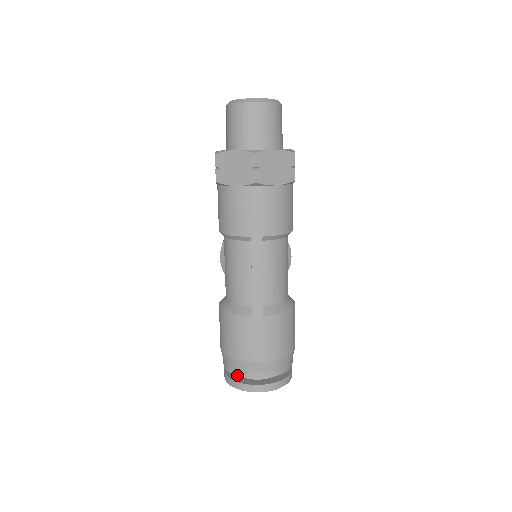
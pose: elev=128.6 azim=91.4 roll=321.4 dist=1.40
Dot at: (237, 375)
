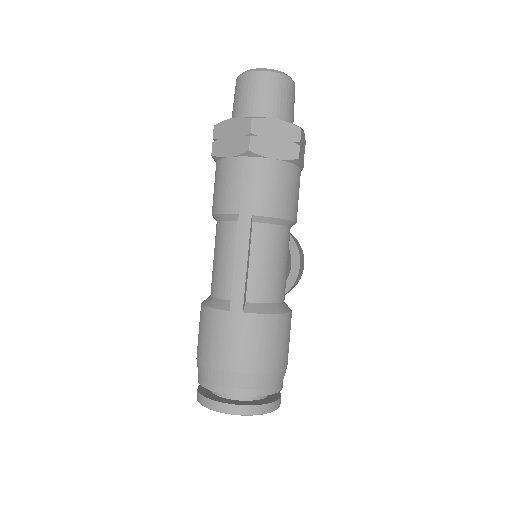
Dot at: (206, 388)
